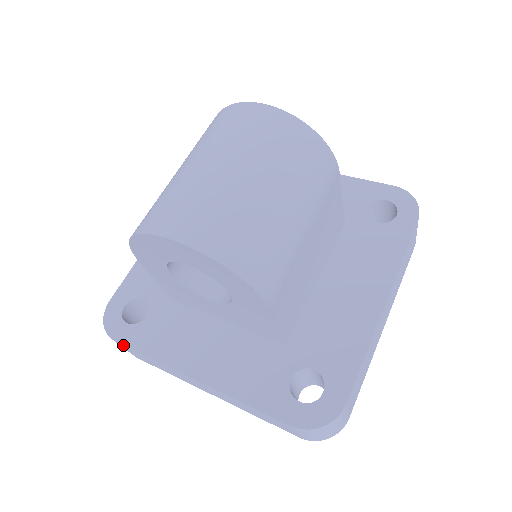
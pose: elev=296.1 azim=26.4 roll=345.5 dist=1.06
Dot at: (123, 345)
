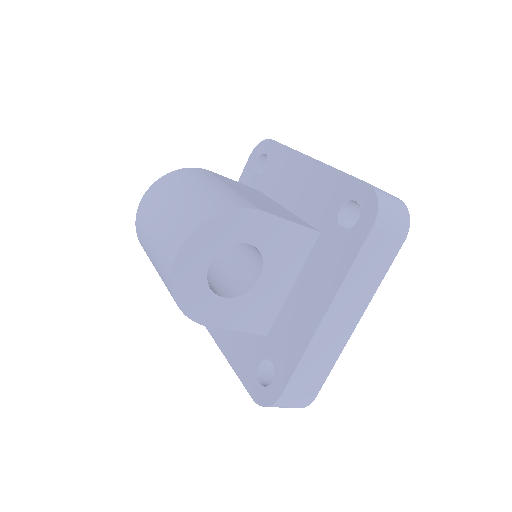
Dot at: (287, 388)
